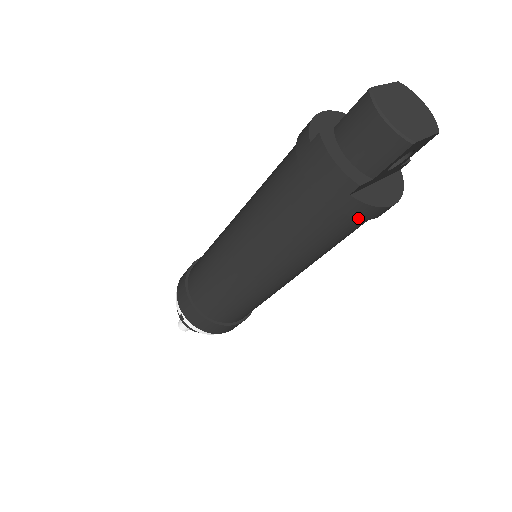
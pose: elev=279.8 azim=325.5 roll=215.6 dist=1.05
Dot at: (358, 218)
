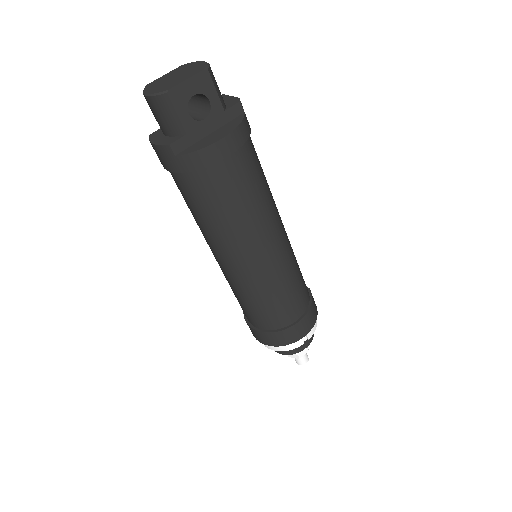
Dot at: (204, 167)
